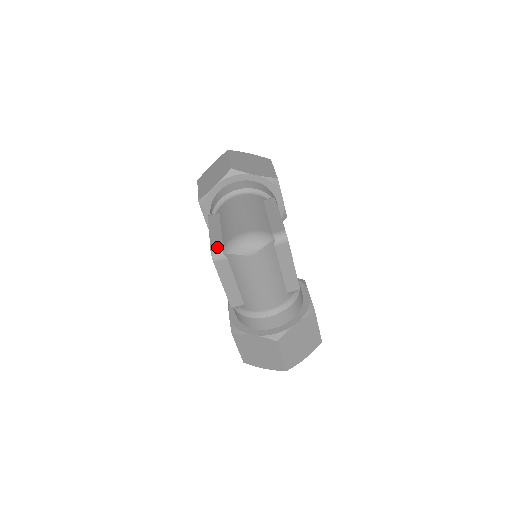
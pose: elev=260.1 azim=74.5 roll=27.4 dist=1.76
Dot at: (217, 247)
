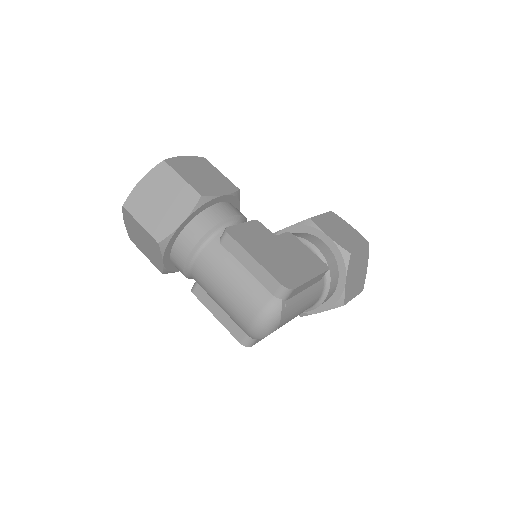
Dot at: (241, 337)
